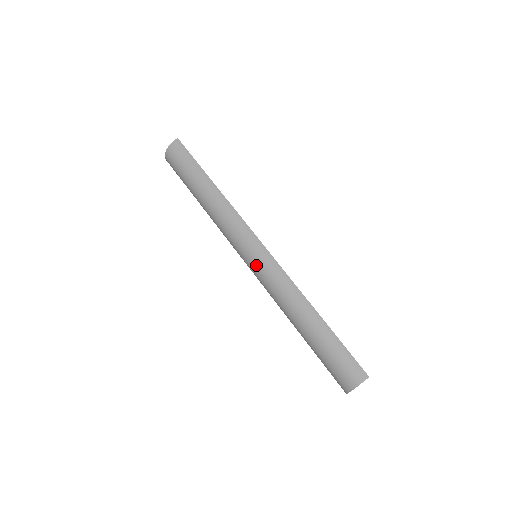
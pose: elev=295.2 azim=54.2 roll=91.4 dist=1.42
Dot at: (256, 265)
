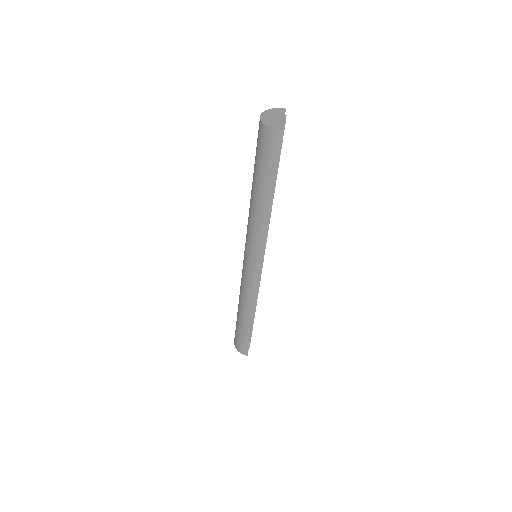
Dot at: (245, 271)
